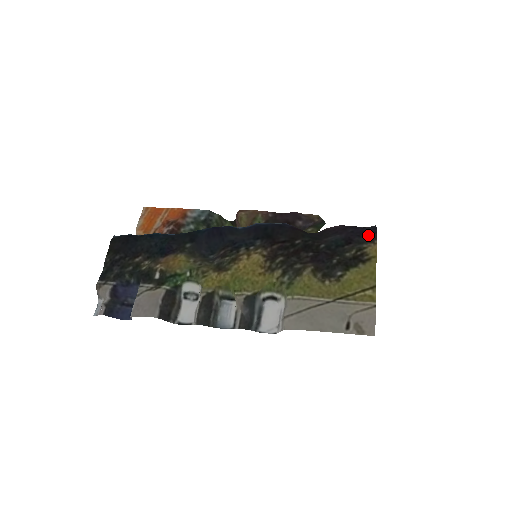
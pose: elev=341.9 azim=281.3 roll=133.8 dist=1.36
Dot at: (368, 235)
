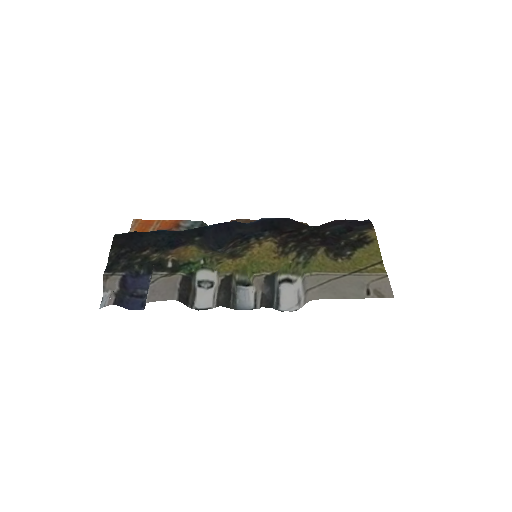
Dot at: (365, 224)
